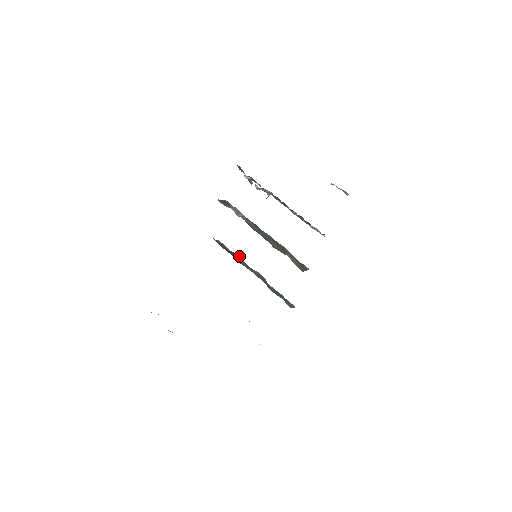
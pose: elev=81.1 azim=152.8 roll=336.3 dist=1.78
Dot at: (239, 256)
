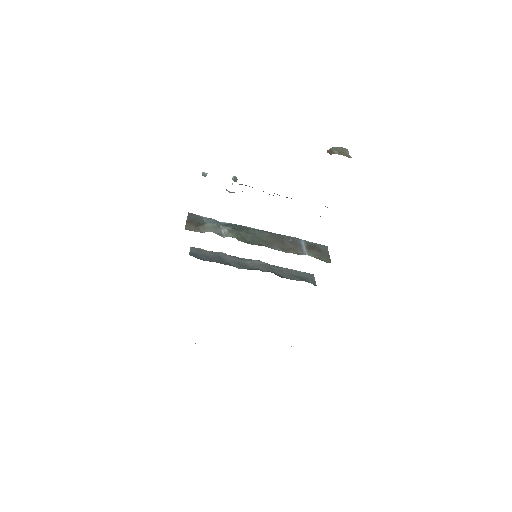
Dot at: (224, 253)
